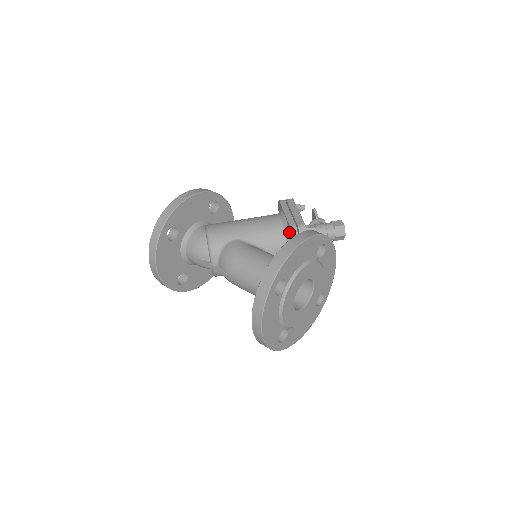
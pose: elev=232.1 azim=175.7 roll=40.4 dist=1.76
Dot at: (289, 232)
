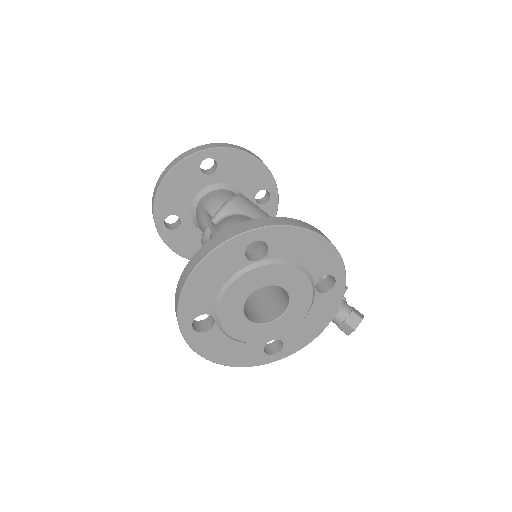
Dot at: occluded
